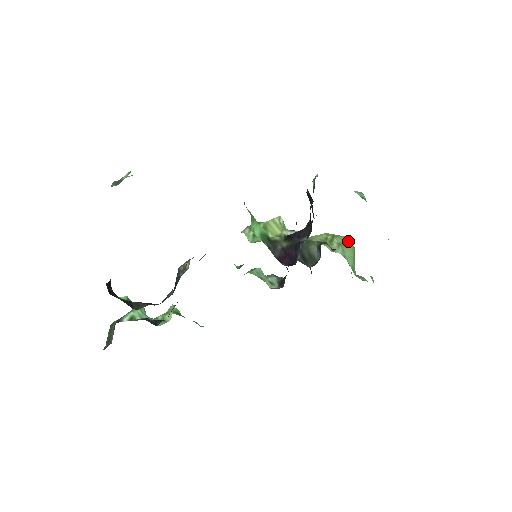
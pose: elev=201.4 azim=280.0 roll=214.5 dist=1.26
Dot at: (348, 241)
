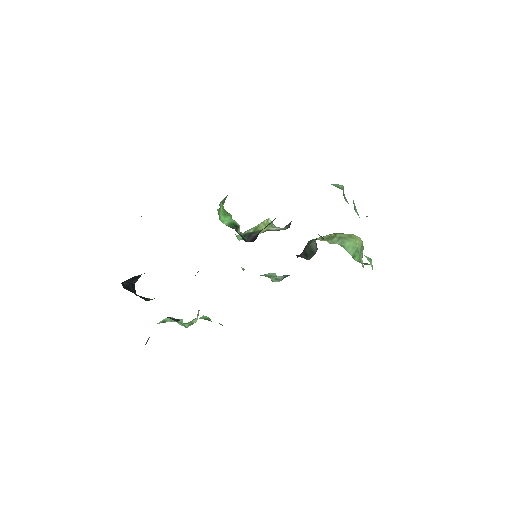
Dot at: (353, 236)
